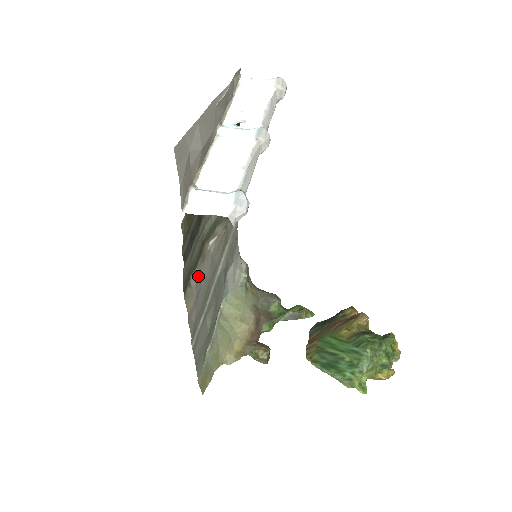
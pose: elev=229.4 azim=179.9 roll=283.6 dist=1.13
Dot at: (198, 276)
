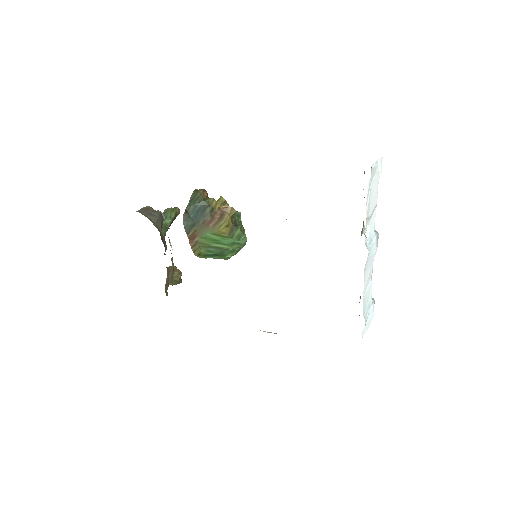
Dot at: occluded
